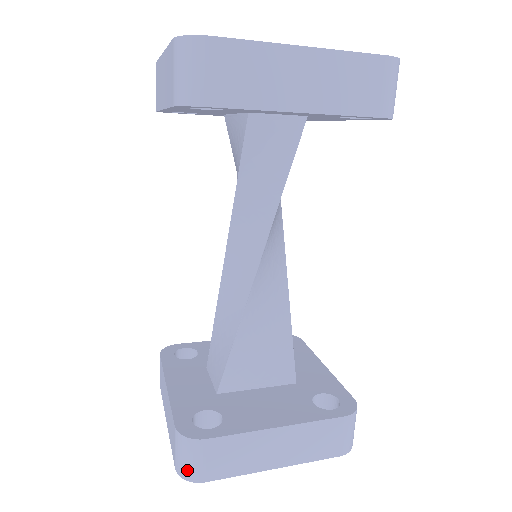
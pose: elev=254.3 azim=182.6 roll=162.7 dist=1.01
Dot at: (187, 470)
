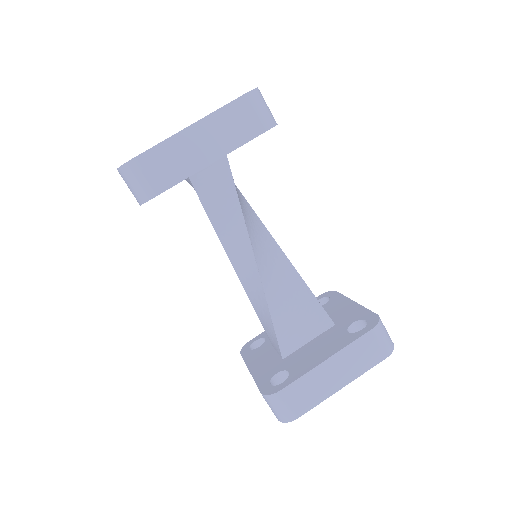
Dot at: (282, 416)
